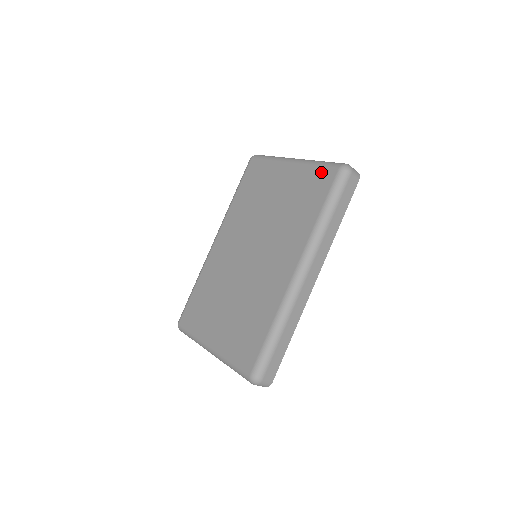
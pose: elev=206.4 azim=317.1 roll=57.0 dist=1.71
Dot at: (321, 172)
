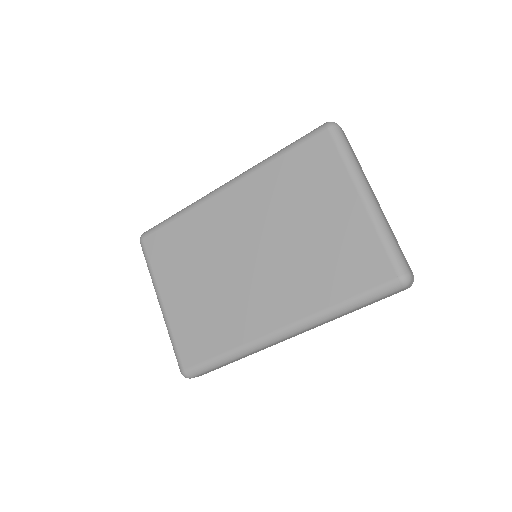
Dot at: (380, 257)
